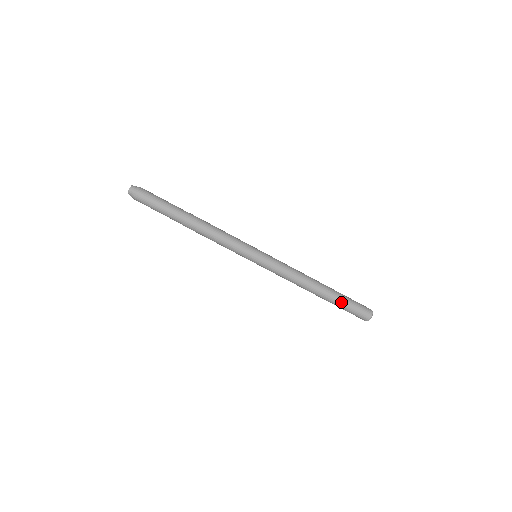
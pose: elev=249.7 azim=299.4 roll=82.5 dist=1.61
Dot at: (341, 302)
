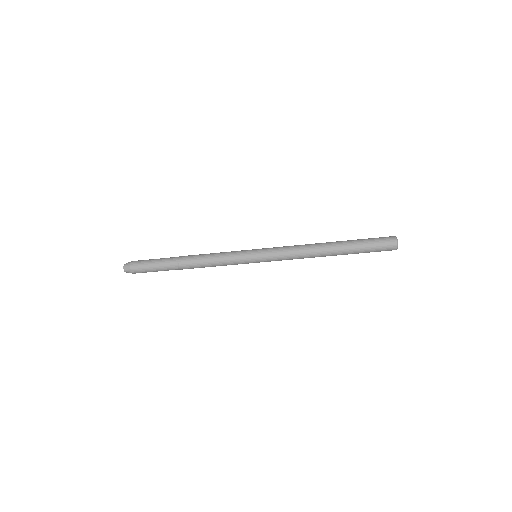
Dot at: (358, 253)
